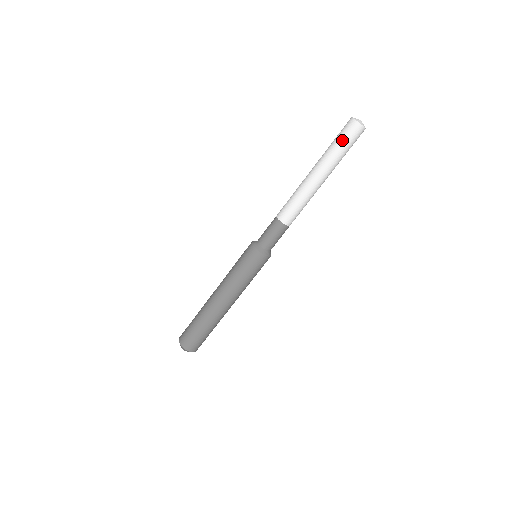
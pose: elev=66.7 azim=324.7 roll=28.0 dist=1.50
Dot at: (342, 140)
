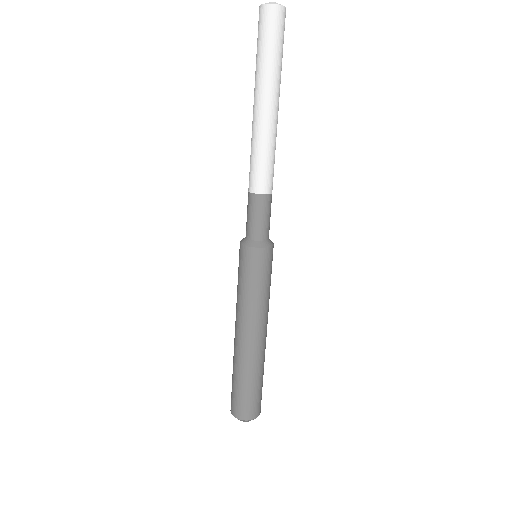
Dot at: (273, 41)
